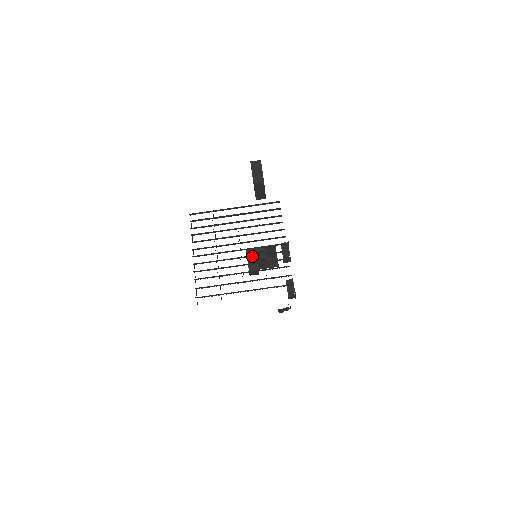
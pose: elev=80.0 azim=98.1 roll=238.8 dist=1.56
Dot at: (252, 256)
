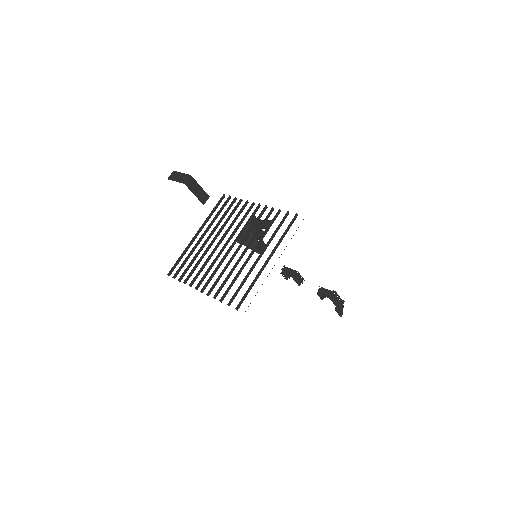
Dot at: (245, 239)
